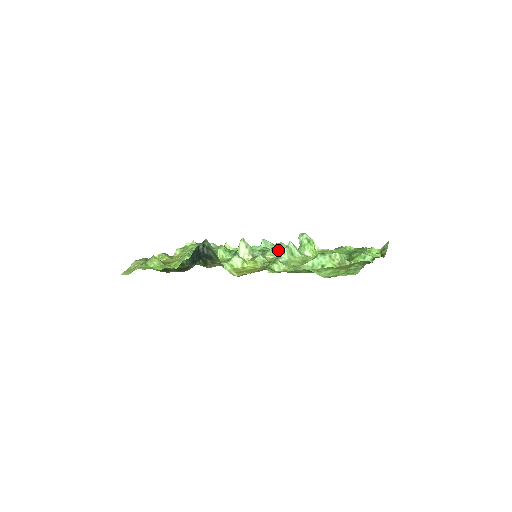
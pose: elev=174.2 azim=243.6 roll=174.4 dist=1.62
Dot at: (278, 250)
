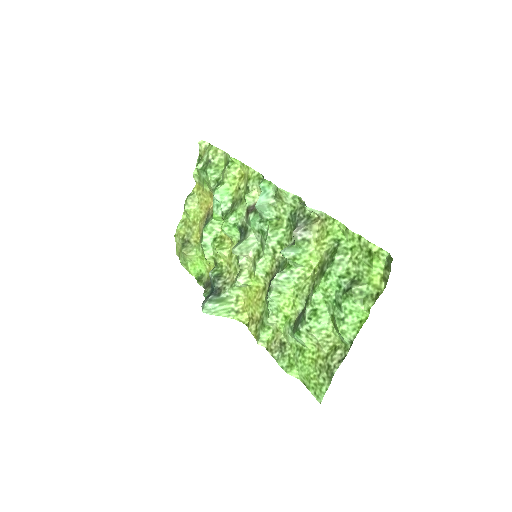
Dot at: (275, 233)
